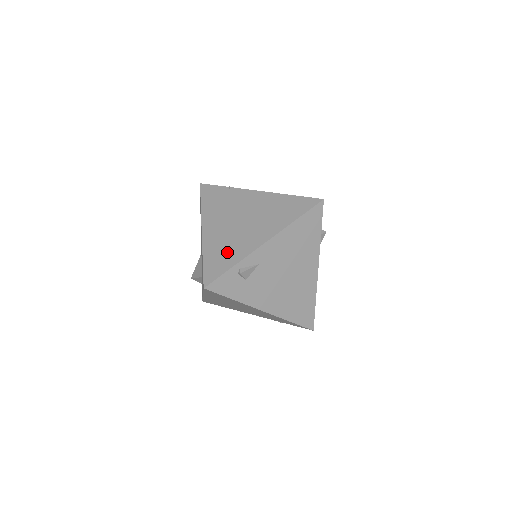
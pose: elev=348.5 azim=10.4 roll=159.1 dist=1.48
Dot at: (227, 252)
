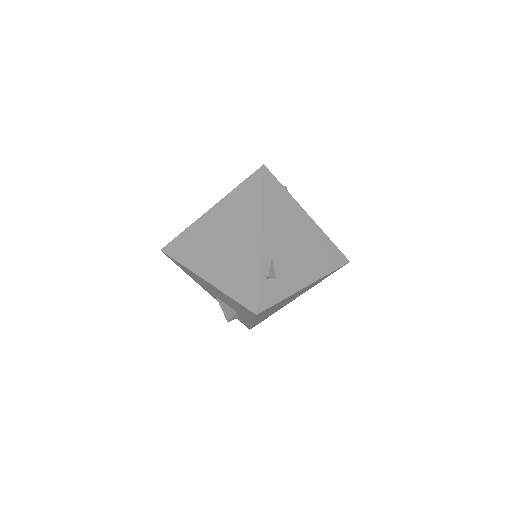
Dot at: (241, 273)
